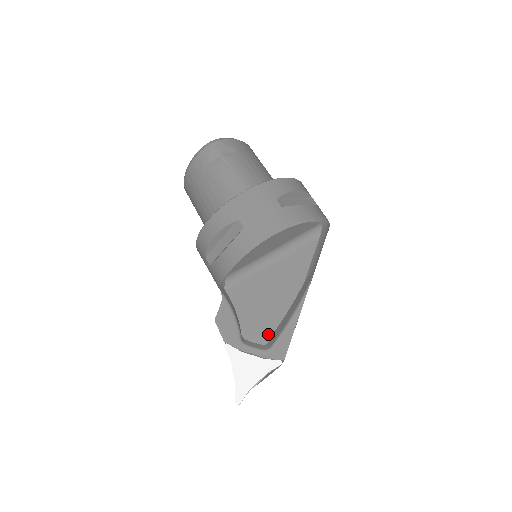
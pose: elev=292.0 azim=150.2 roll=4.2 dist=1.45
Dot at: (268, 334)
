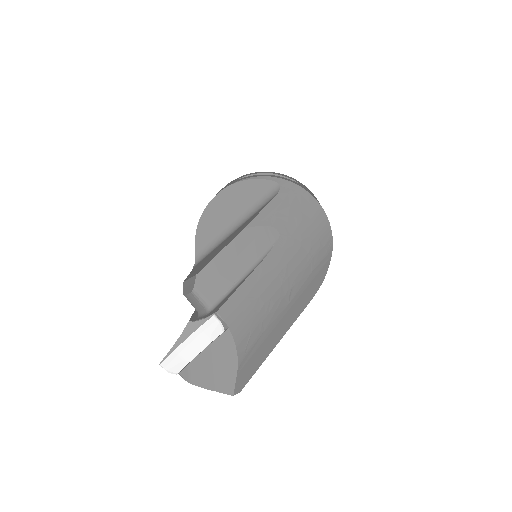
Dot at: (194, 277)
